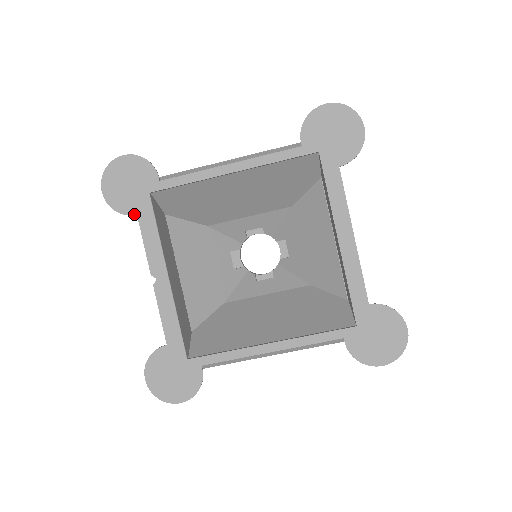
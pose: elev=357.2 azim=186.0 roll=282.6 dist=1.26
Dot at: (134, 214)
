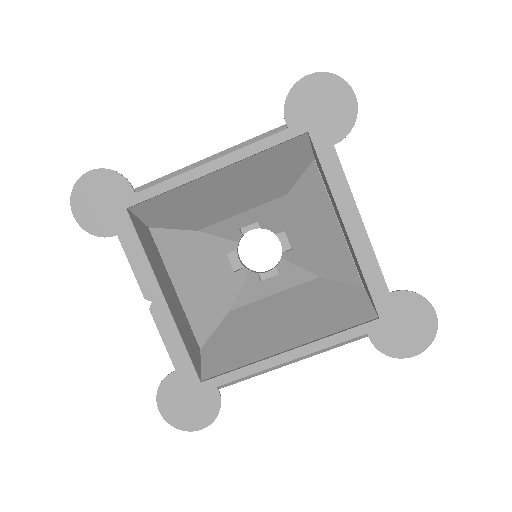
Dot at: (114, 235)
